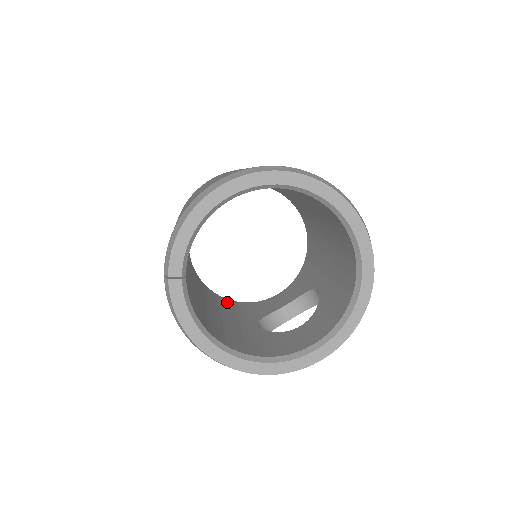
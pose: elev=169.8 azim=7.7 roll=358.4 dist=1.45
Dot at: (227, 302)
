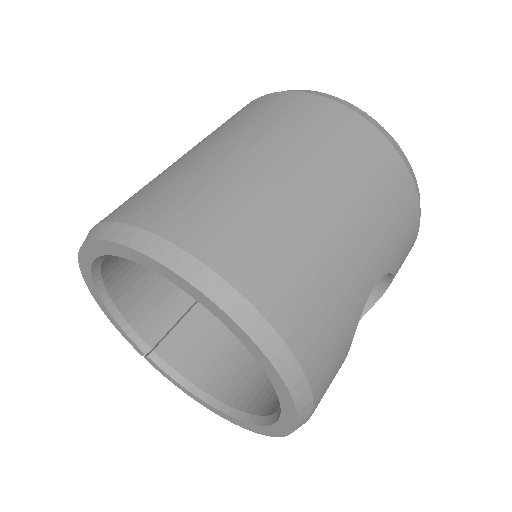
Dot at: occluded
